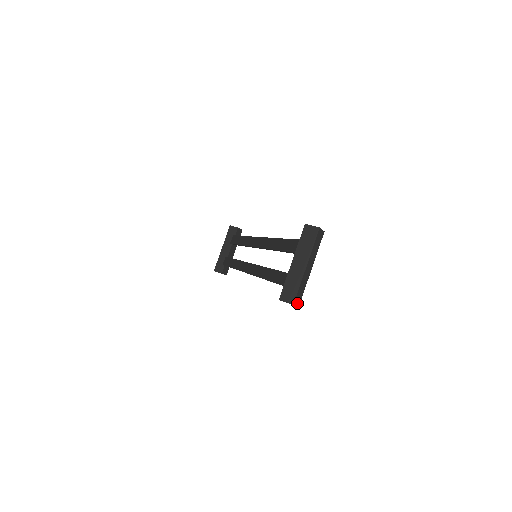
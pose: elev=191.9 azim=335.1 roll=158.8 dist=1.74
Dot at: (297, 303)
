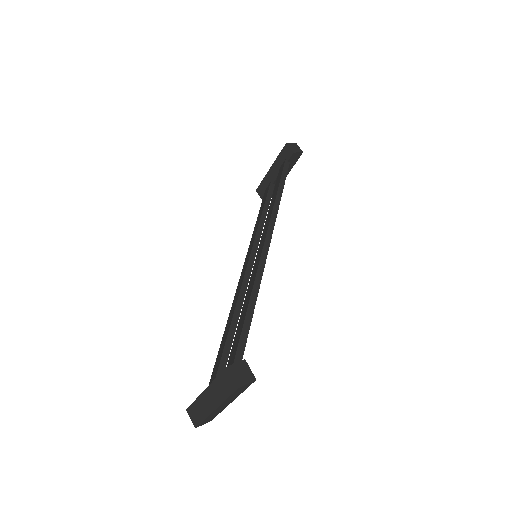
Dot at: (206, 422)
